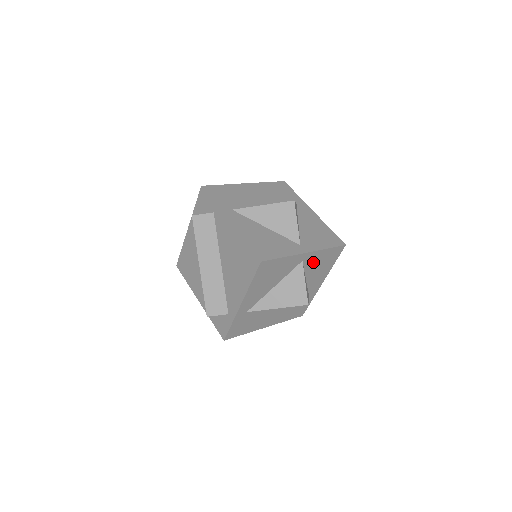
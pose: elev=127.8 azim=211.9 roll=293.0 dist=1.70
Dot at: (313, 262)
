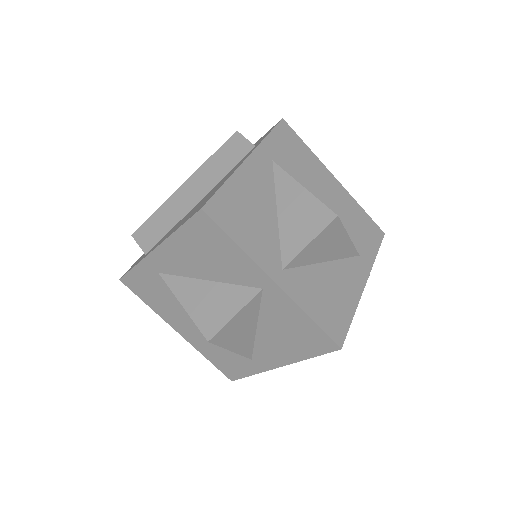
Dot at: (279, 313)
